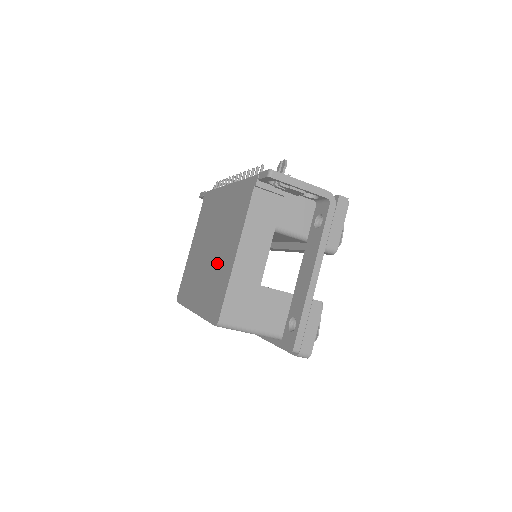
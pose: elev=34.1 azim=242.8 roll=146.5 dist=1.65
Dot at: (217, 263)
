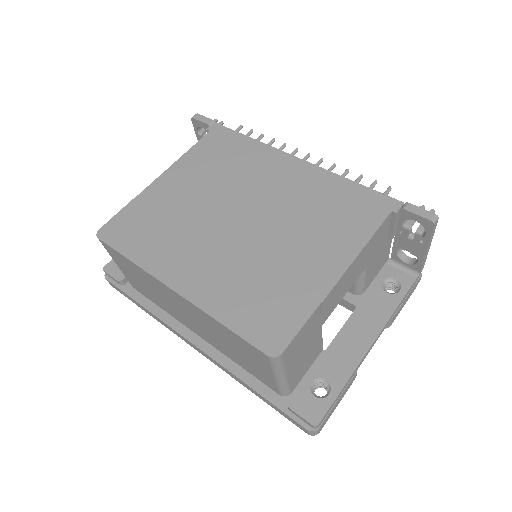
Dot at: (272, 256)
